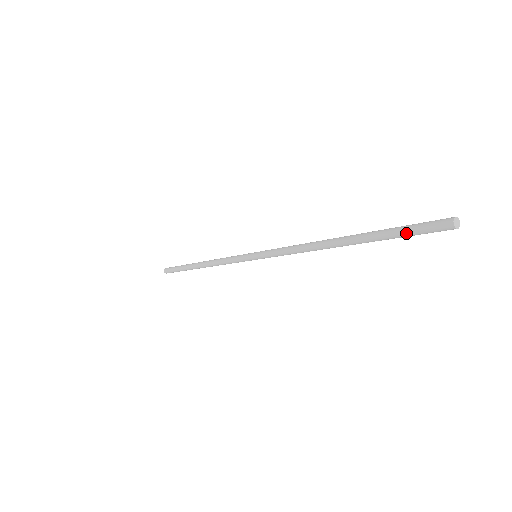
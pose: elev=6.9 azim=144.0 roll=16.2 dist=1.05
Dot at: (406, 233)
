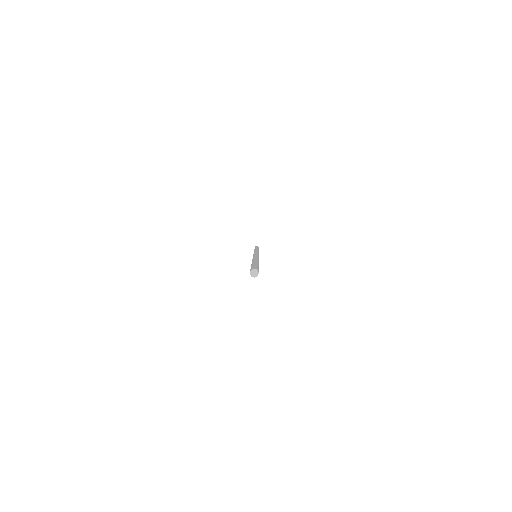
Dot at: occluded
